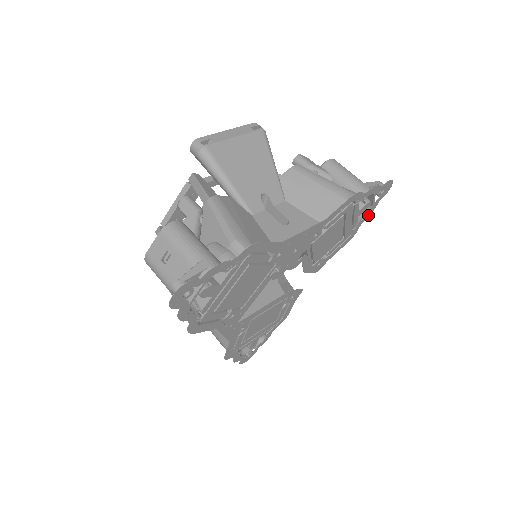
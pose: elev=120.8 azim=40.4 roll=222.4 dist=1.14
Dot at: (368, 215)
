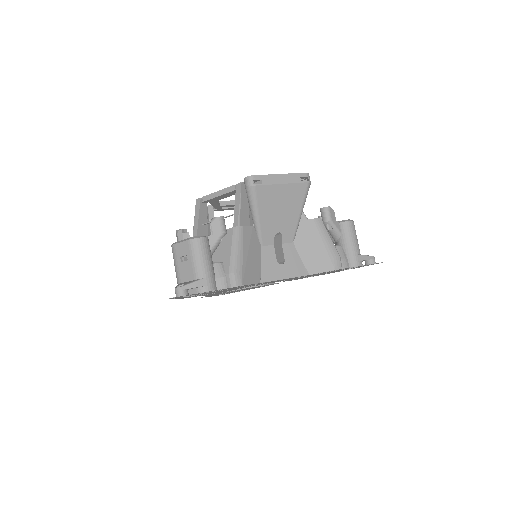
Dot at: (354, 268)
